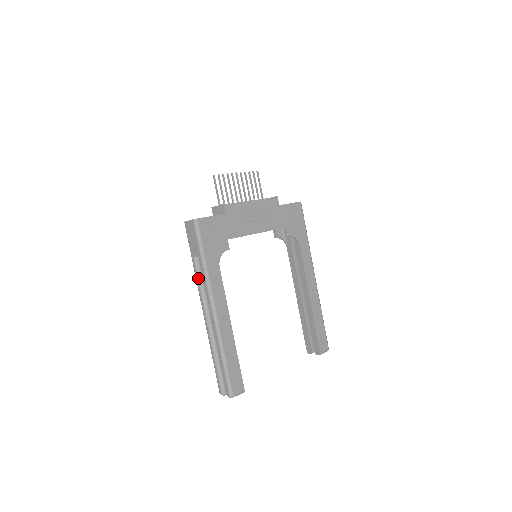
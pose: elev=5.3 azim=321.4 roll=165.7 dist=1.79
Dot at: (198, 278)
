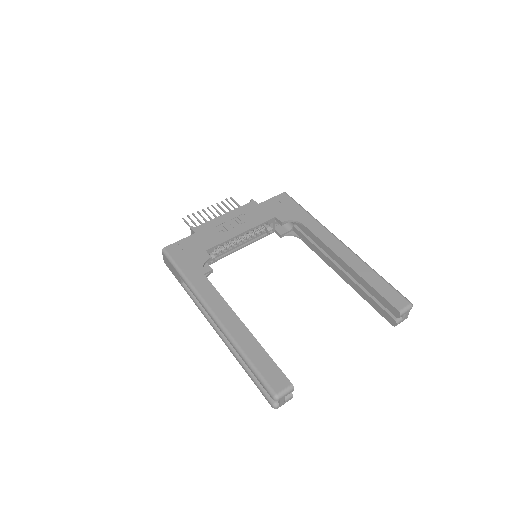
Dot at: (193, 299)
